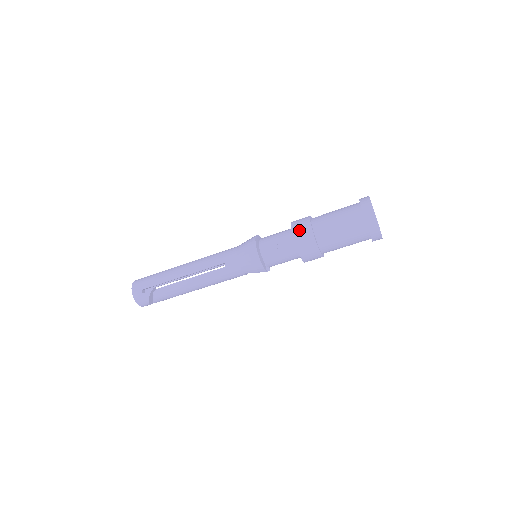
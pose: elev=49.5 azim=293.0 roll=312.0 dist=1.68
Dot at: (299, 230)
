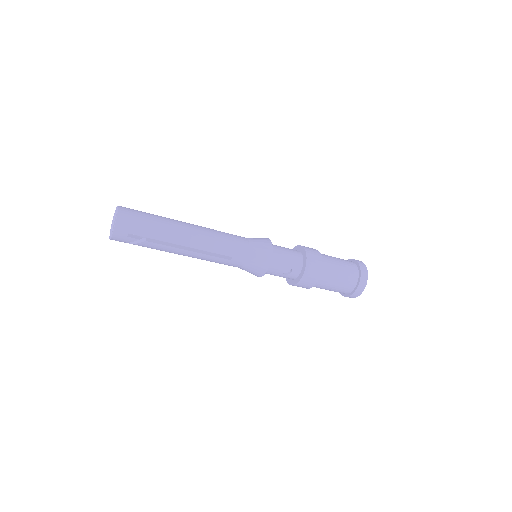
Dot at: (311, 271)
